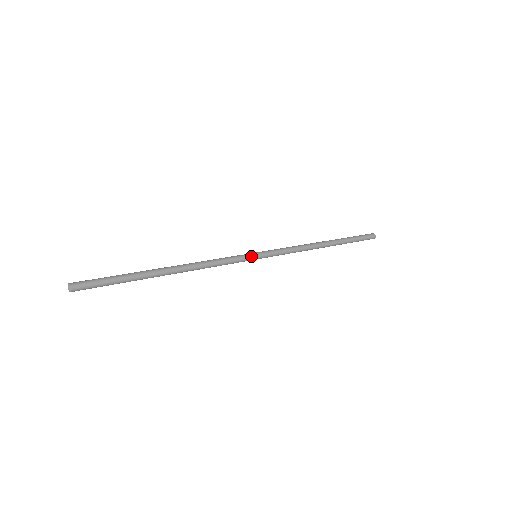
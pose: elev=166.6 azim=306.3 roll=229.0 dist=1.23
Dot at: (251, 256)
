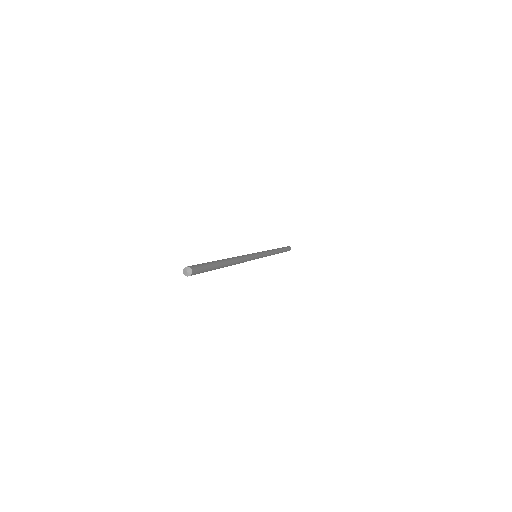
Dot at: (256, 254)
